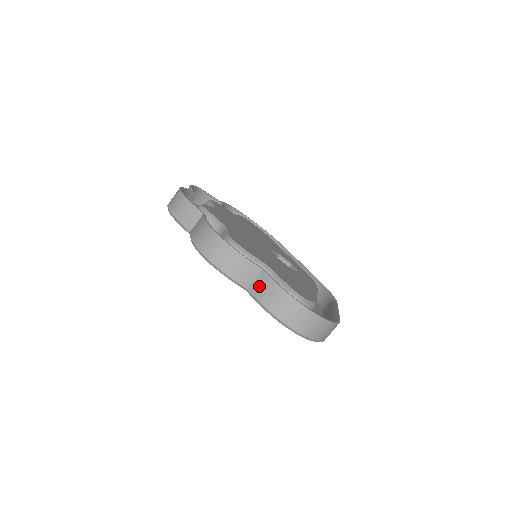
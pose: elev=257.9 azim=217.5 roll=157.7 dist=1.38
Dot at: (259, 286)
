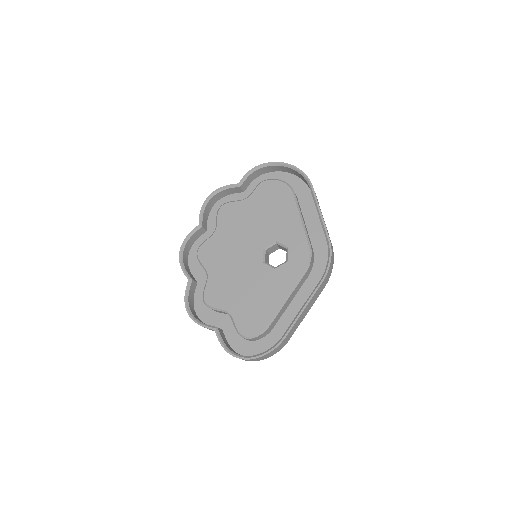
Dot at: occluded
